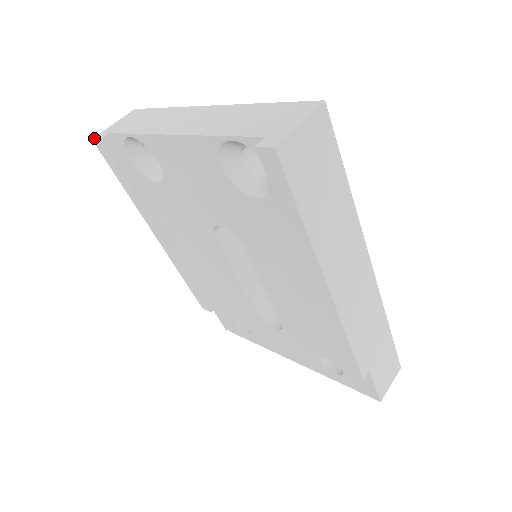
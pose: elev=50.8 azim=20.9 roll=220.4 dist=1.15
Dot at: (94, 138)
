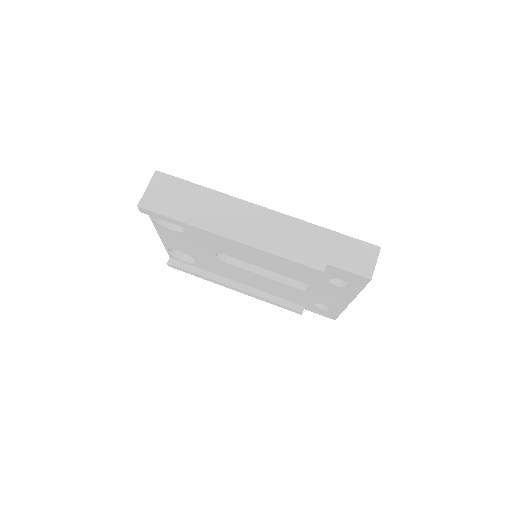
Dot at: (168, 265)
